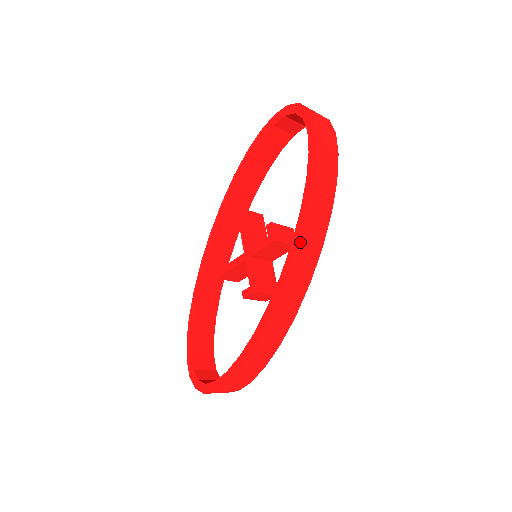
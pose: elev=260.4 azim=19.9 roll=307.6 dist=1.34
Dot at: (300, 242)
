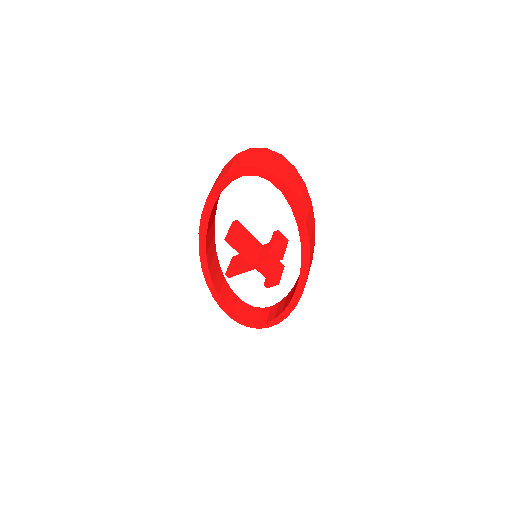
Dot at: occluded
